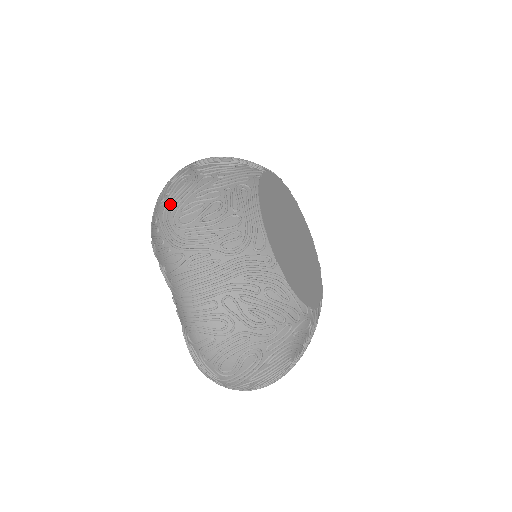
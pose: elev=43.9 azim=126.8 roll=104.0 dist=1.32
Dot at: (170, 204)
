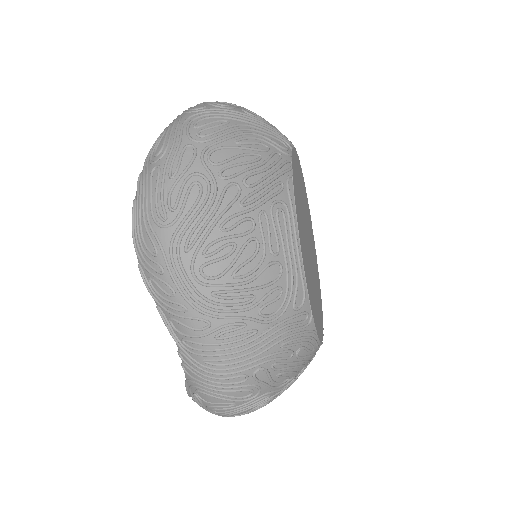
Dot at: (182, 236)
